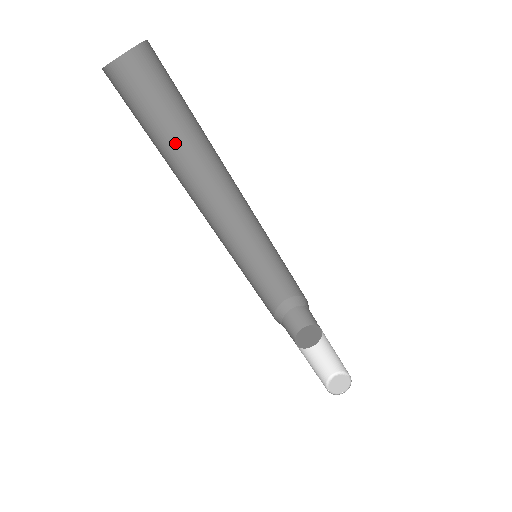
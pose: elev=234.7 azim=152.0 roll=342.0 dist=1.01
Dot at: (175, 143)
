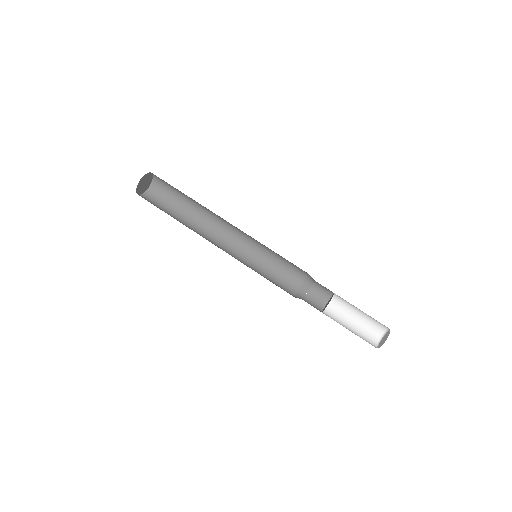
Dot at: (189, 213)
